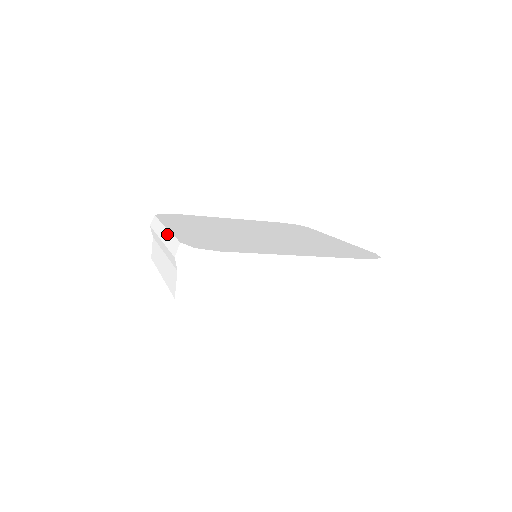
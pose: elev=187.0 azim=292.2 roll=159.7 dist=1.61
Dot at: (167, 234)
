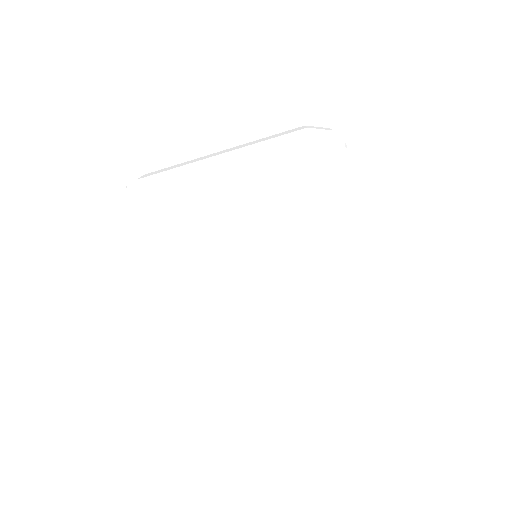
Dot at: occluded
